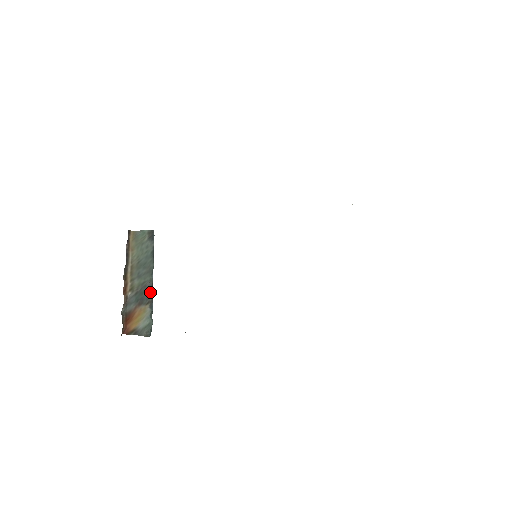
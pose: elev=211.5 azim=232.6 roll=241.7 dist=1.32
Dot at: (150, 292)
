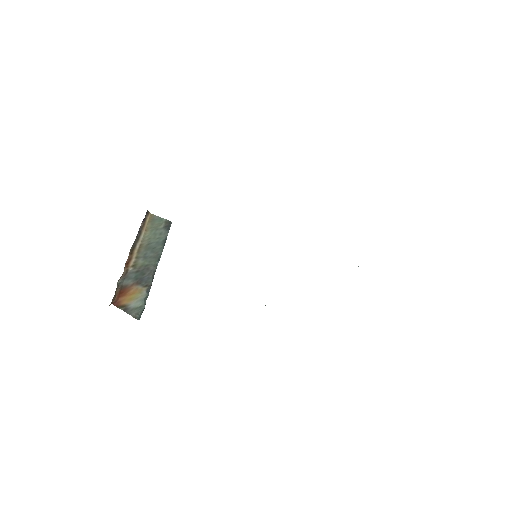
Dot at: (151, 277)
